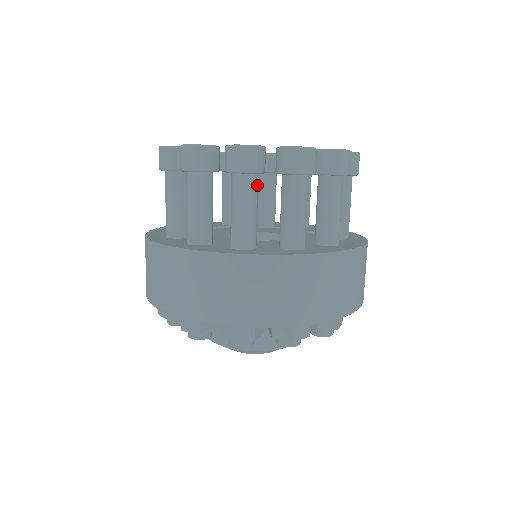
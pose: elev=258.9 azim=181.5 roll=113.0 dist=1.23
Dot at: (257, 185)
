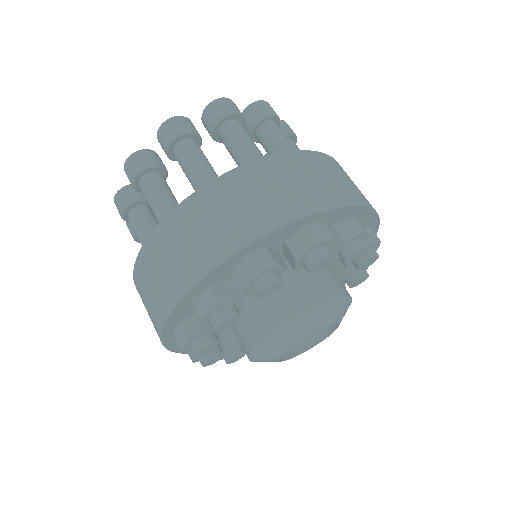
Dot at: (159, 179)
